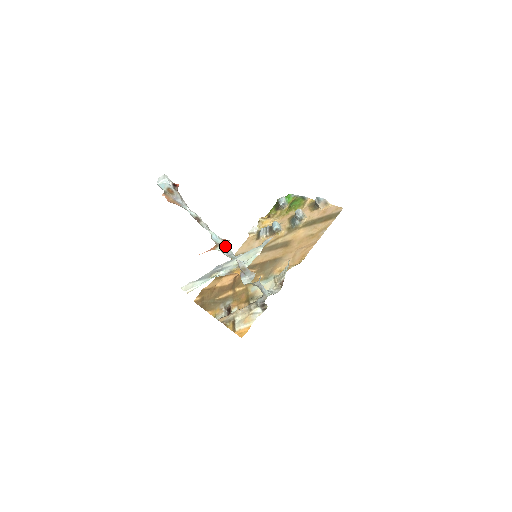
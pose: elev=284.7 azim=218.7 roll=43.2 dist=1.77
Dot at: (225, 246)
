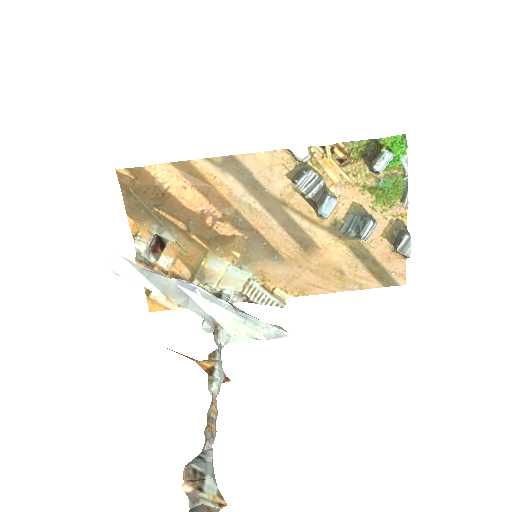
Dot at: occluded
